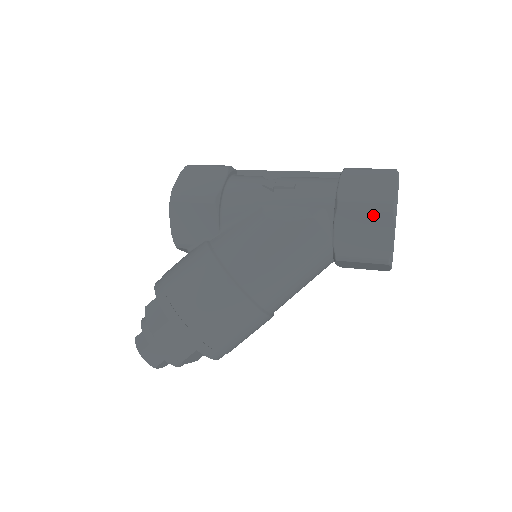
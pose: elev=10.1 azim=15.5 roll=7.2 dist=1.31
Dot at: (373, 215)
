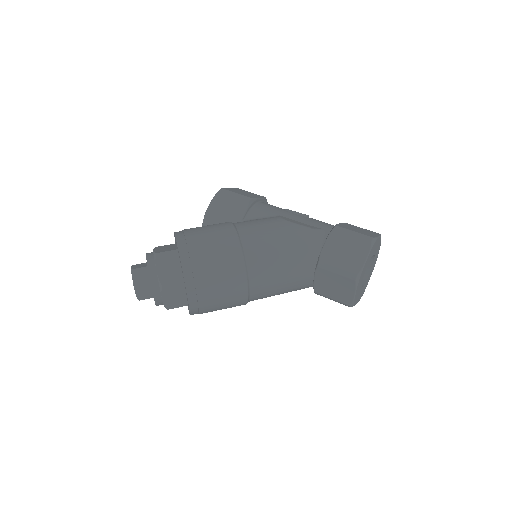
Dot at: (357, 239)
